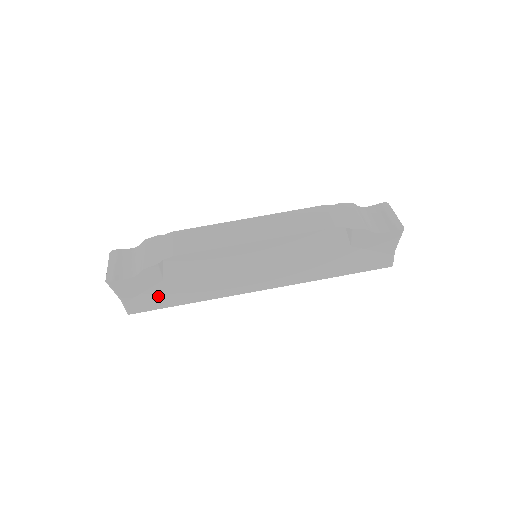
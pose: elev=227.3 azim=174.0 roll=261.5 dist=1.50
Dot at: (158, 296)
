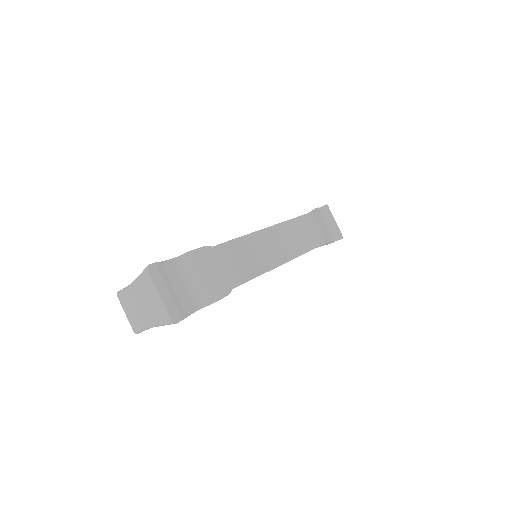
Dot at: occluded
